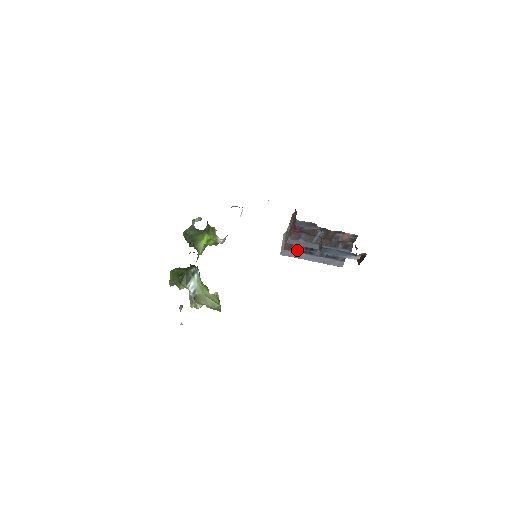
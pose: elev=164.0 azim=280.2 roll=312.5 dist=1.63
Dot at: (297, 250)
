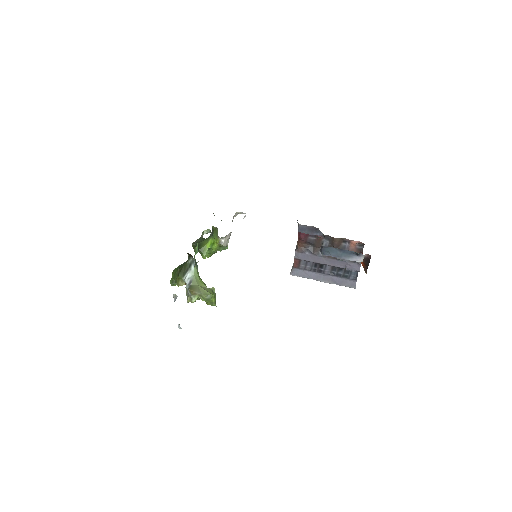
Dot at: (306, 268)
